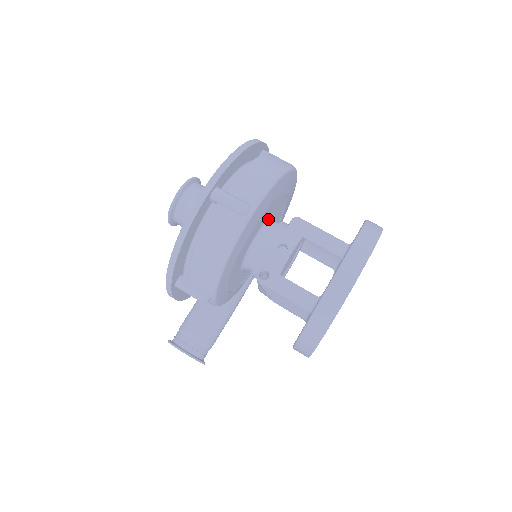
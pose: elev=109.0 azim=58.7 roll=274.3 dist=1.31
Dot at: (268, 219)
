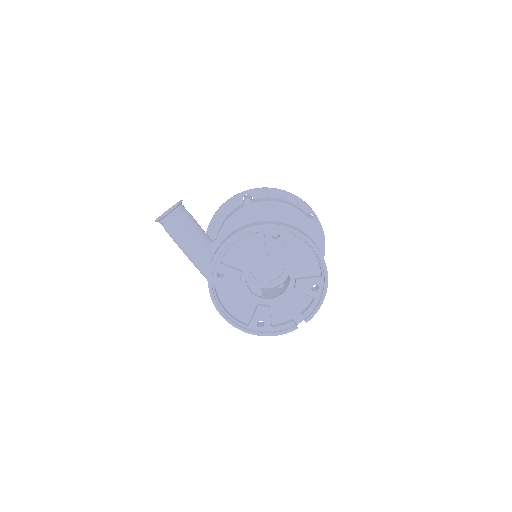
Dot at: occluded
